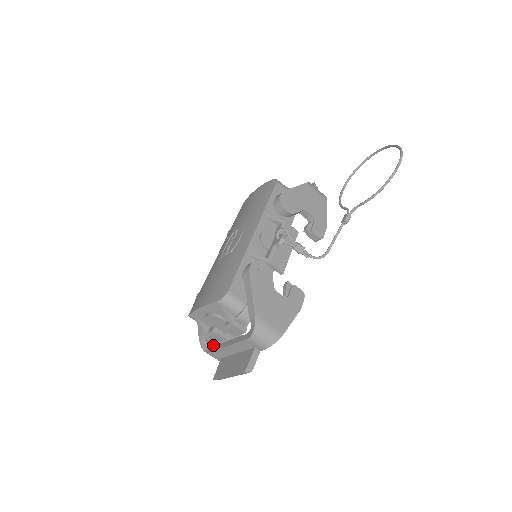
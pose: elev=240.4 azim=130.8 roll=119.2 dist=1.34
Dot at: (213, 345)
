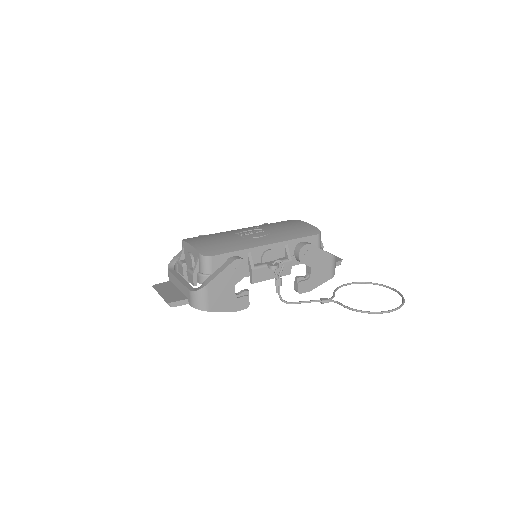
Dot at: (176, 269)
